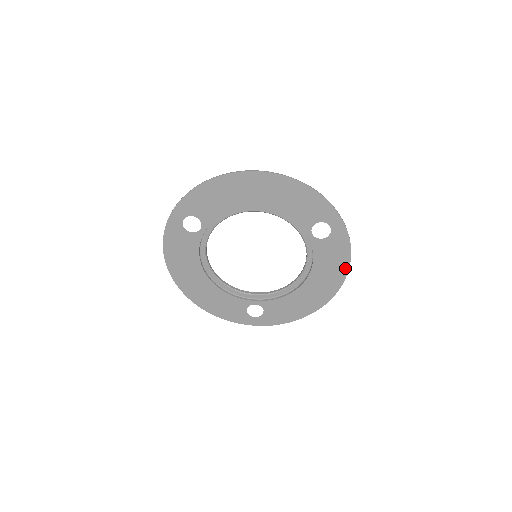
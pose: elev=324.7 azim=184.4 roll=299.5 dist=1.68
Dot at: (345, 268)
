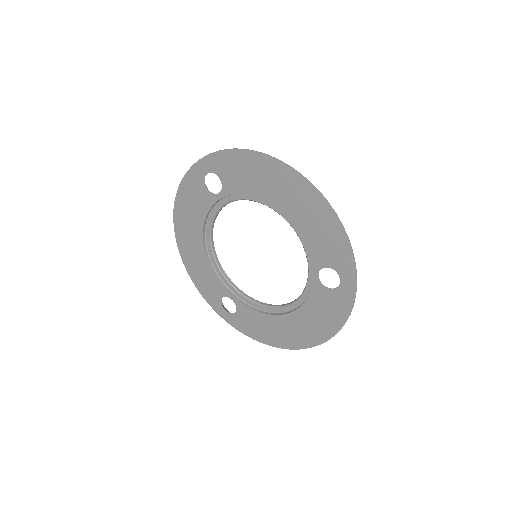
Dot at: (332, 331)
